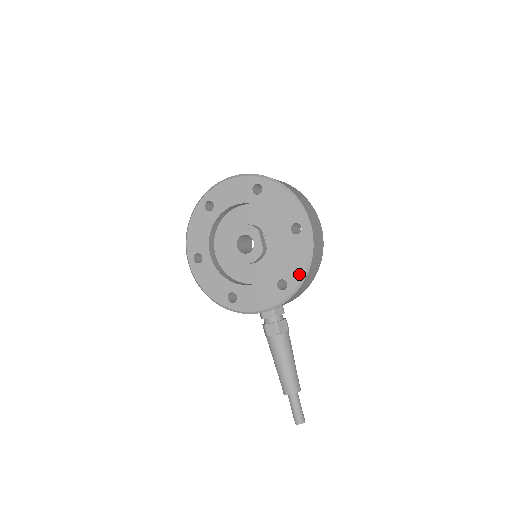
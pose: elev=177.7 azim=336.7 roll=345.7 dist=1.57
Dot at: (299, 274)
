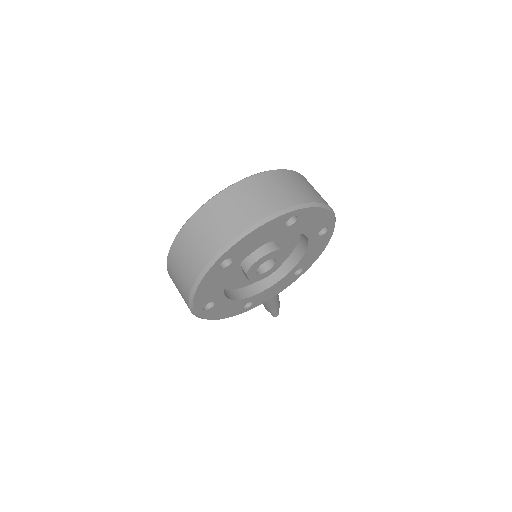
Dot at: (316, 258)
